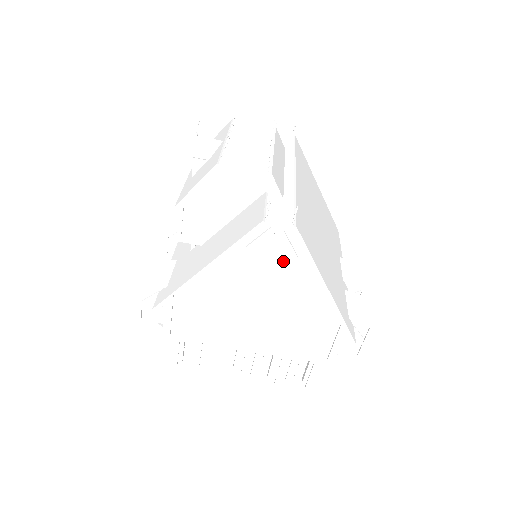
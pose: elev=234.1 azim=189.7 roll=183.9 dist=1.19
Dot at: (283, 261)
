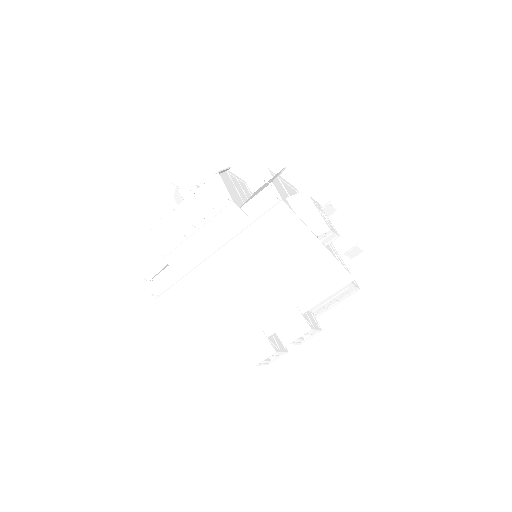
Dot at: occluded
